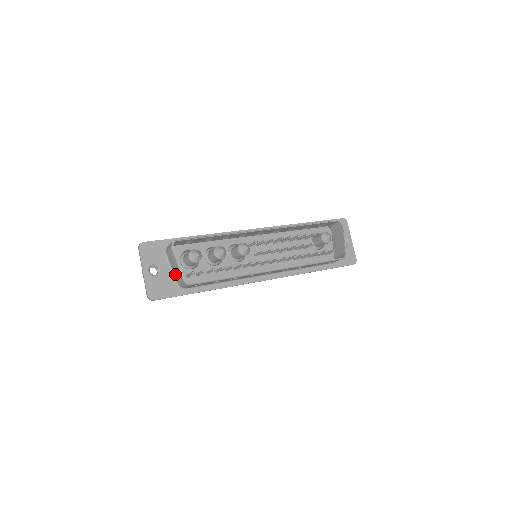
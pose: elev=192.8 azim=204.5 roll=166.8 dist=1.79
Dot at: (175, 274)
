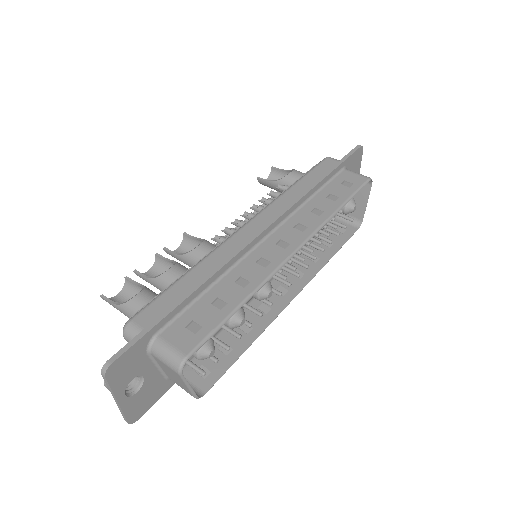
Dot at: (168, 375)
